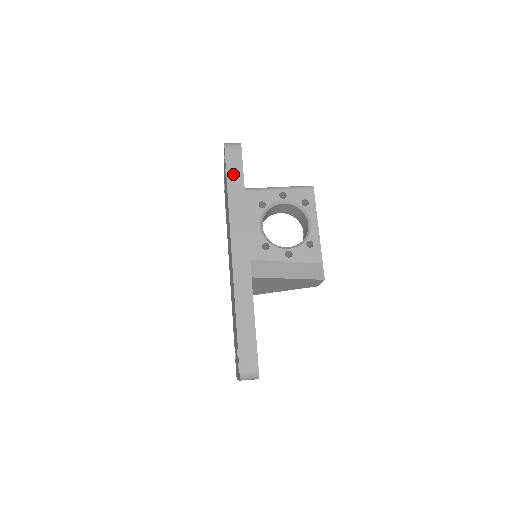
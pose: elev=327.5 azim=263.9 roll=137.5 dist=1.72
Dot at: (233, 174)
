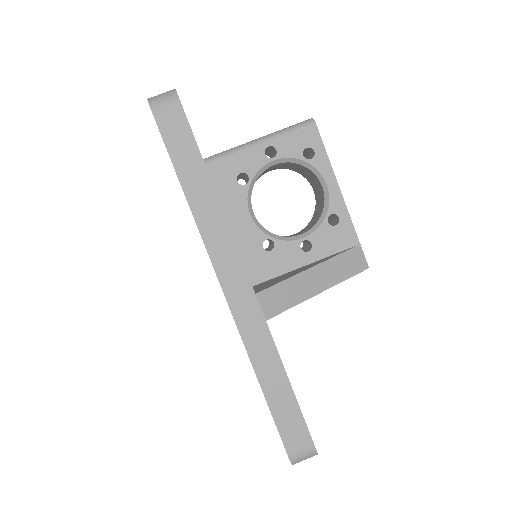
Dot at: (182, 156)
